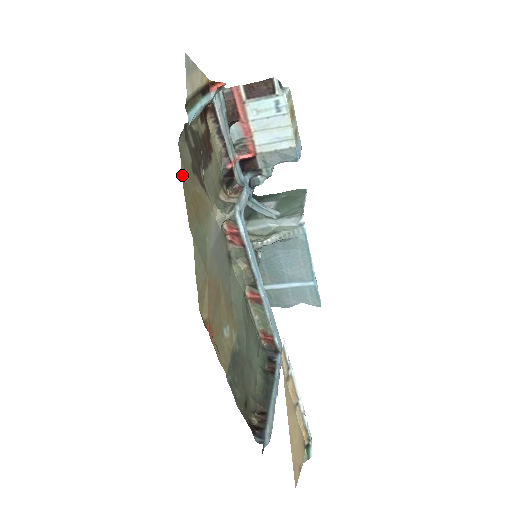
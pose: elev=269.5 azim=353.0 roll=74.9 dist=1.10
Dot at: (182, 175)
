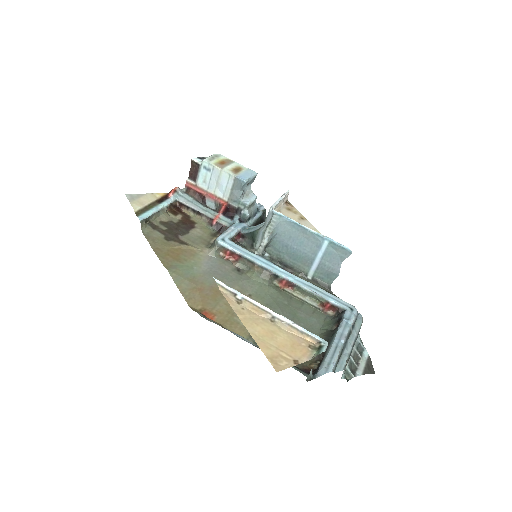
Dot at: (151, 246)
